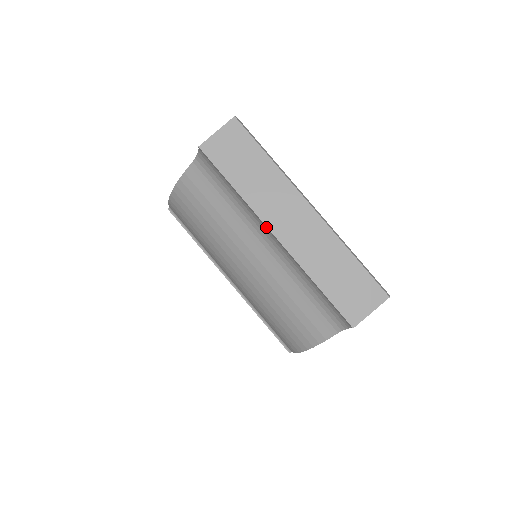
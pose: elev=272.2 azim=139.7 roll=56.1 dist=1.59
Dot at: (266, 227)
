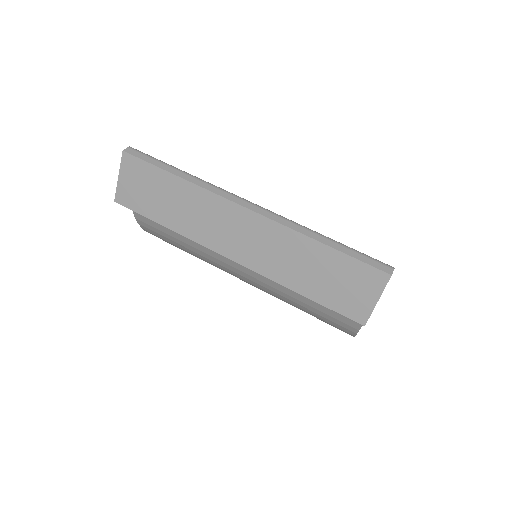
Dot at: (217, 252)
